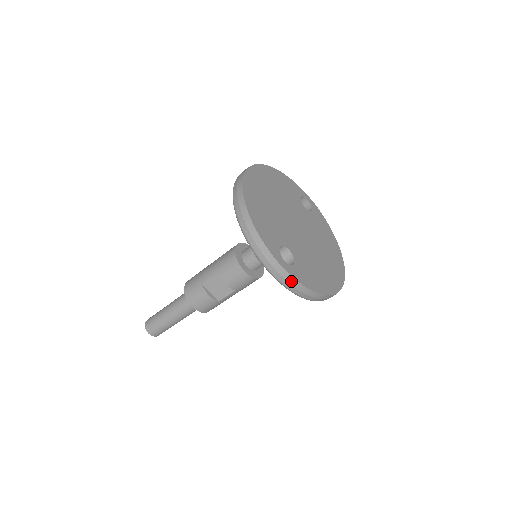
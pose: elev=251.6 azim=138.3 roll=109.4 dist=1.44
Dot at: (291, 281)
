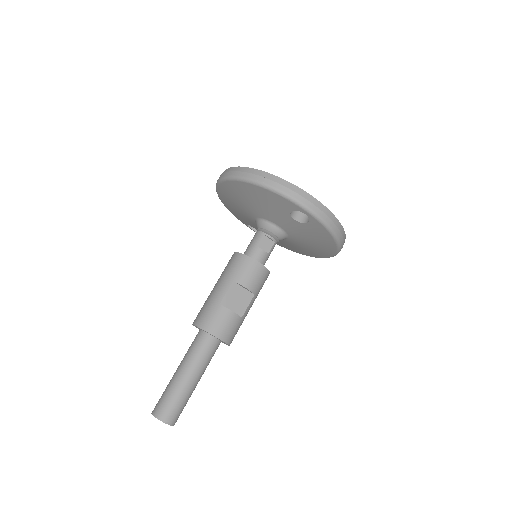
Dot at: (326, 212)
